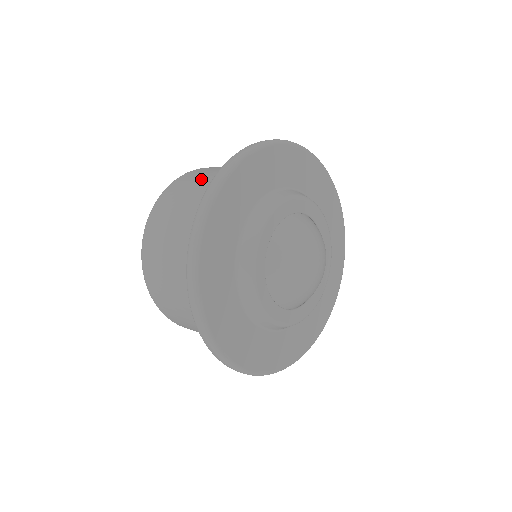
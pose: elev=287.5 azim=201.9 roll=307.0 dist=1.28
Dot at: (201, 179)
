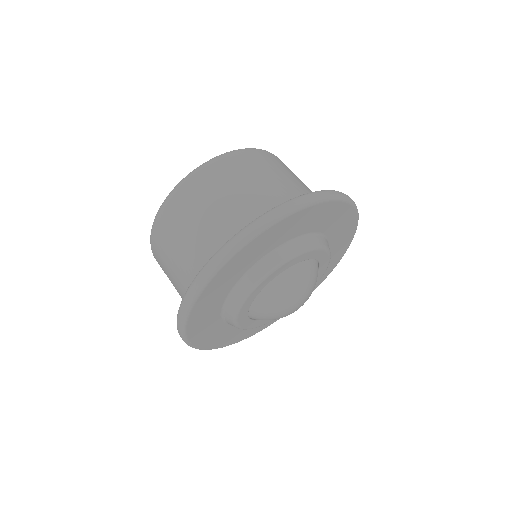
Dot at: (232, 189)
